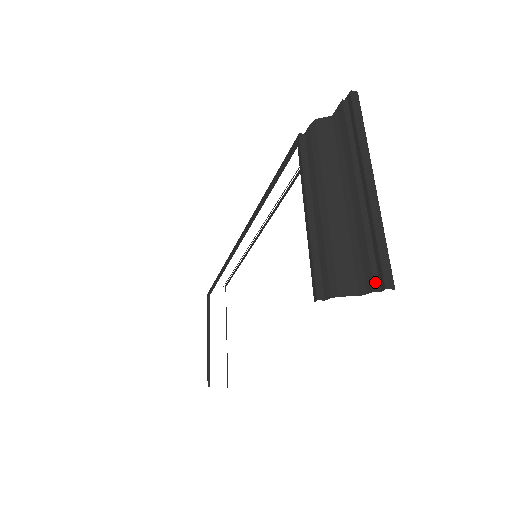
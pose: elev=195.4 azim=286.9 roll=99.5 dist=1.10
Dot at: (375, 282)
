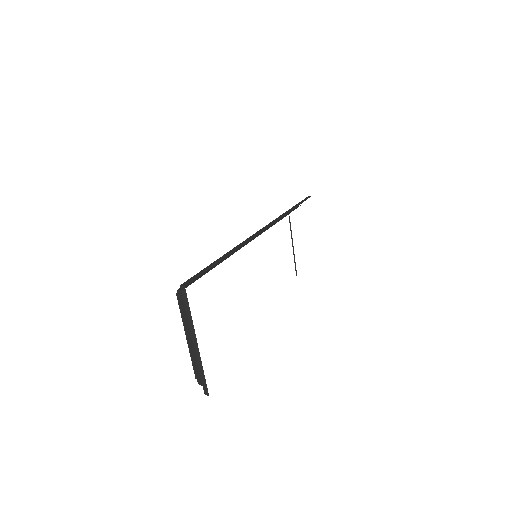
Dot at: (204, 388)
